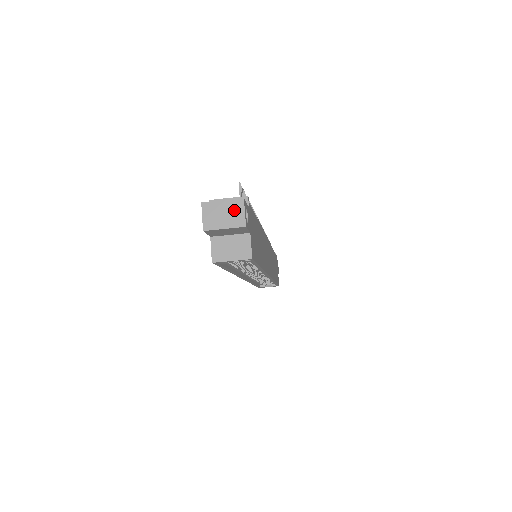
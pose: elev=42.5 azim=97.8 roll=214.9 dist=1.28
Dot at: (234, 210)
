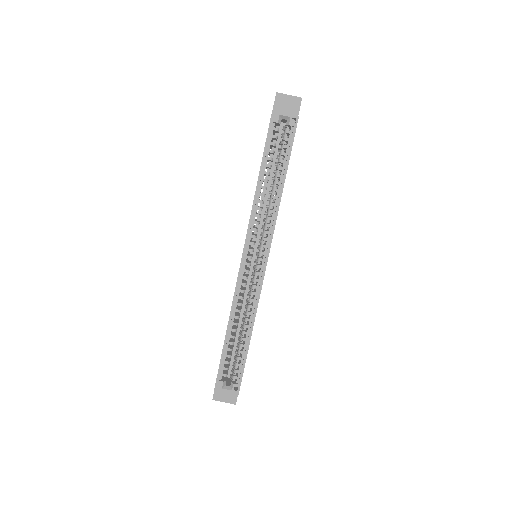
Dot at: occluded
